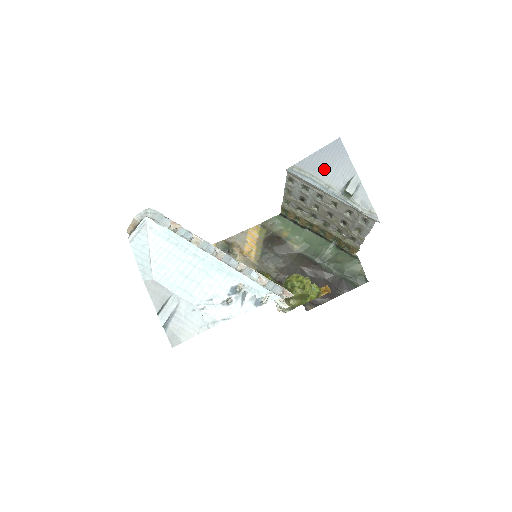
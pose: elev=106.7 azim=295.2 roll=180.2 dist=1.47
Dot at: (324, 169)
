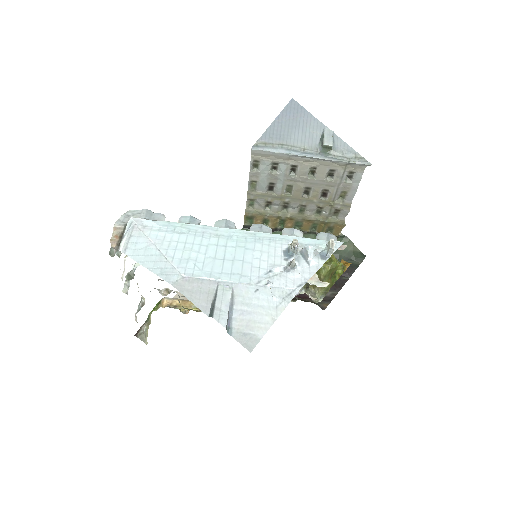
Dot at: (291, 134)
